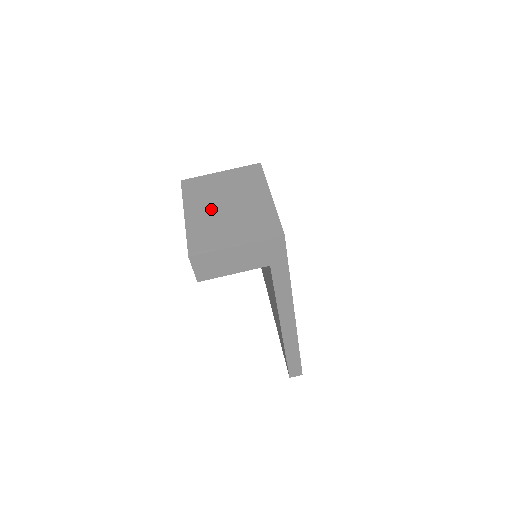
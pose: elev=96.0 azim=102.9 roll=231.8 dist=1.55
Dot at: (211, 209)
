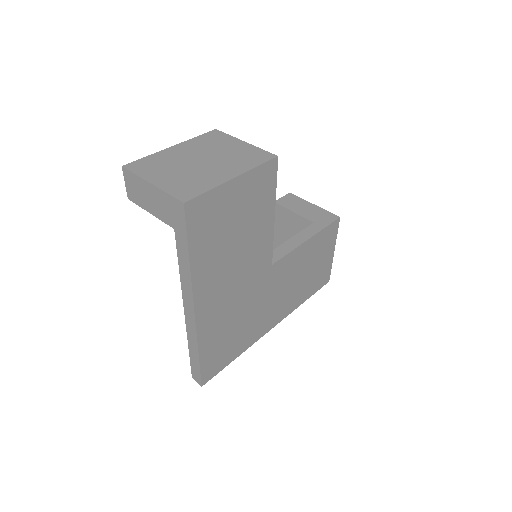
Dot at: (190, 155)
